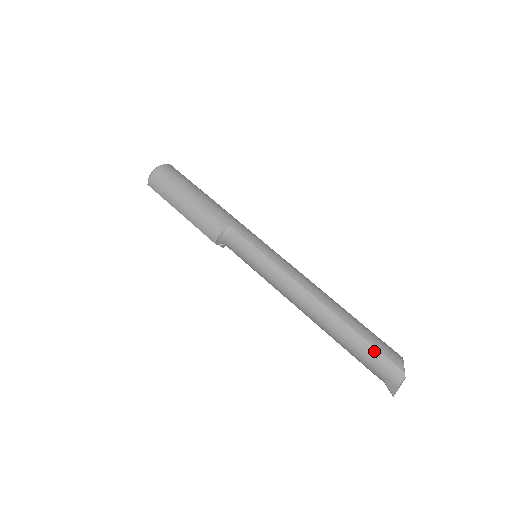
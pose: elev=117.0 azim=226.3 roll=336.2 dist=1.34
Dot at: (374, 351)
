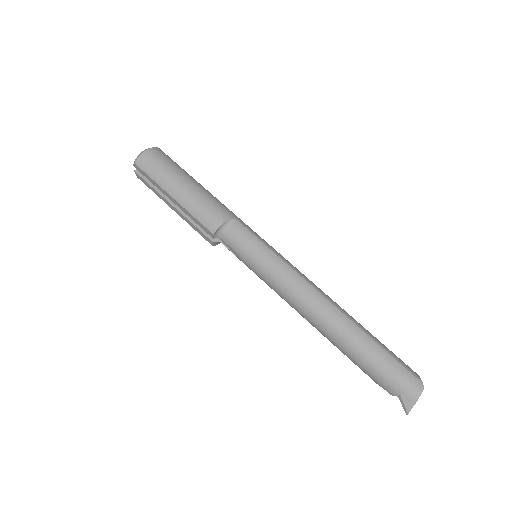
Dot at: (392, 360)
